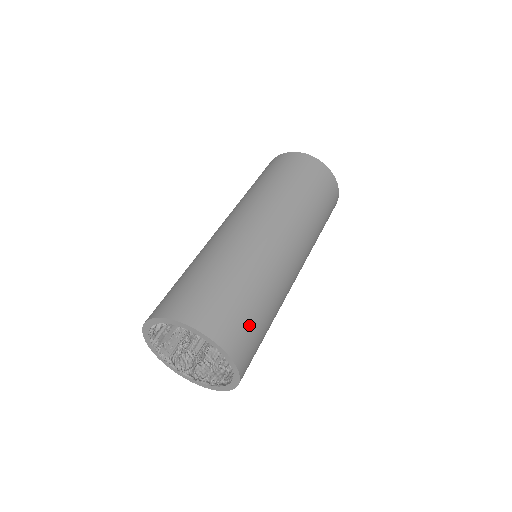
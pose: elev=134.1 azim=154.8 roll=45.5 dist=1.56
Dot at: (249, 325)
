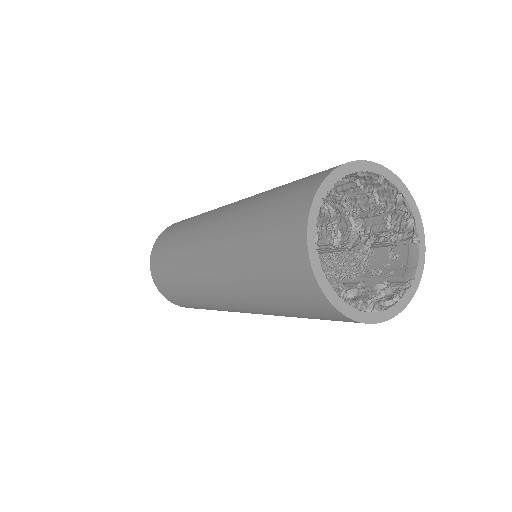
Dot at: occluded
